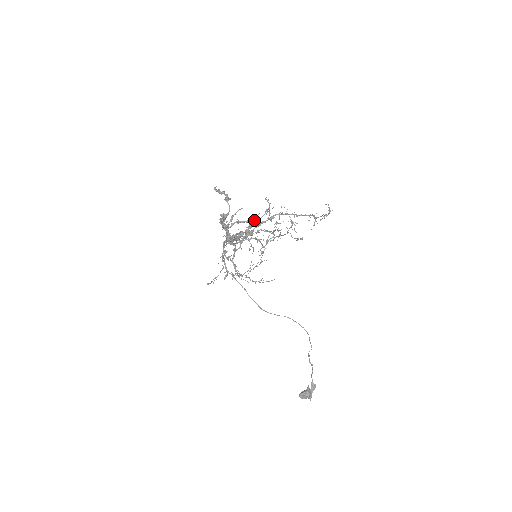
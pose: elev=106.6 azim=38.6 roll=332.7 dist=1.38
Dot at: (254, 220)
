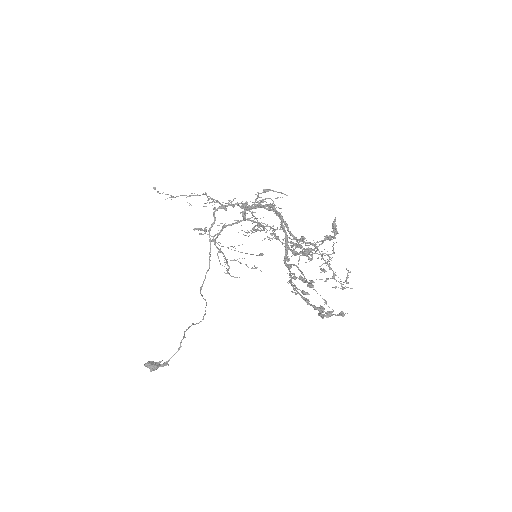
Dot at: occluded
